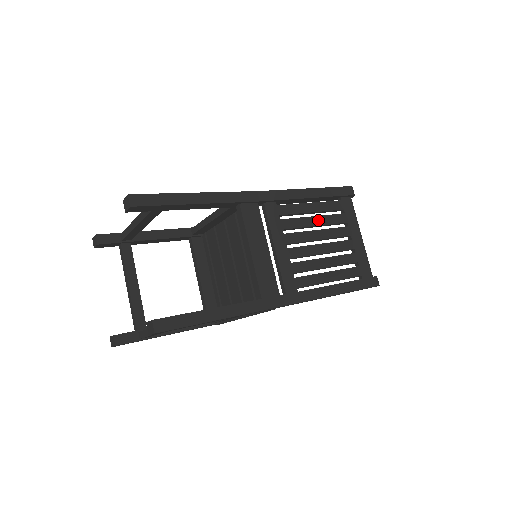
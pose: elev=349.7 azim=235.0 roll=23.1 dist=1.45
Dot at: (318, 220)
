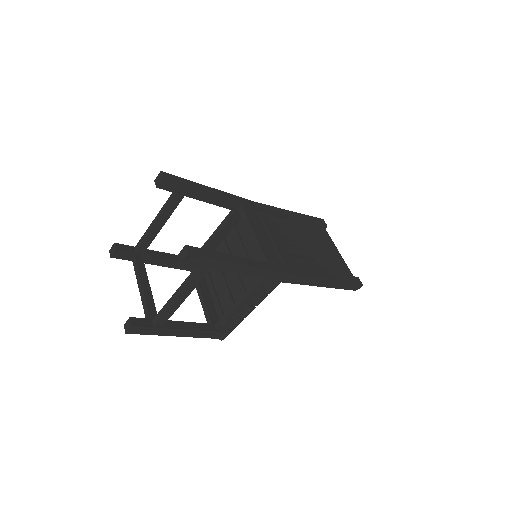
Dot at: (303, 233)
